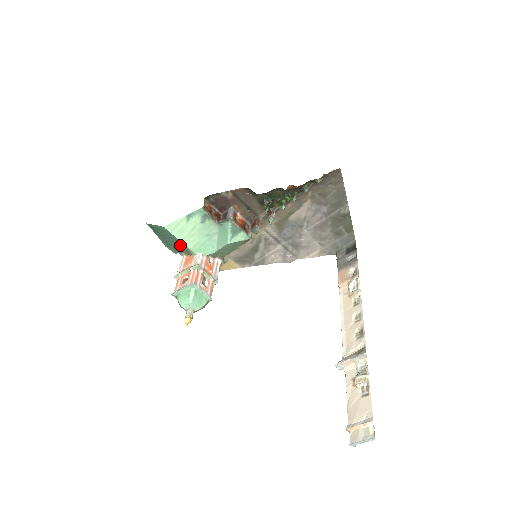
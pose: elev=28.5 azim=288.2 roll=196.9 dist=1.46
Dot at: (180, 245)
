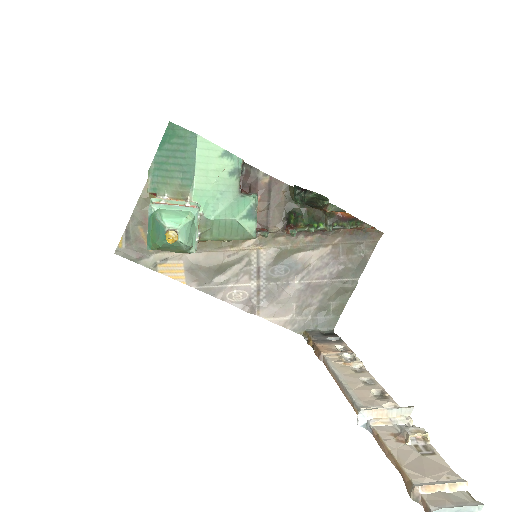
Dot at: (184, 176)
